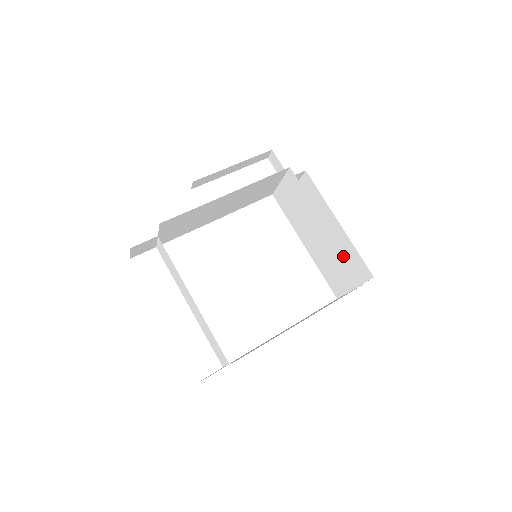
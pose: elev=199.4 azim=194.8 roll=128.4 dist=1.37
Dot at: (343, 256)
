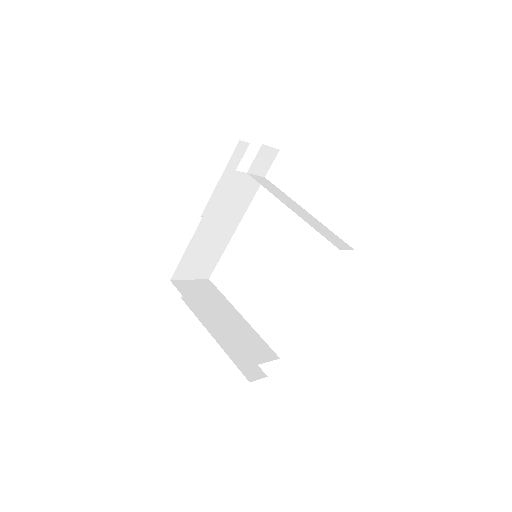
Dot at: occluded
